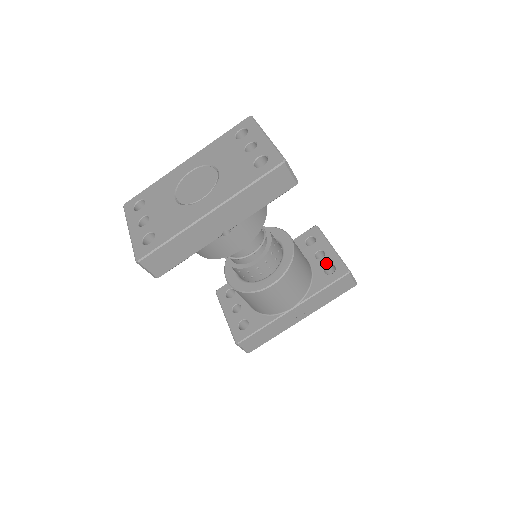
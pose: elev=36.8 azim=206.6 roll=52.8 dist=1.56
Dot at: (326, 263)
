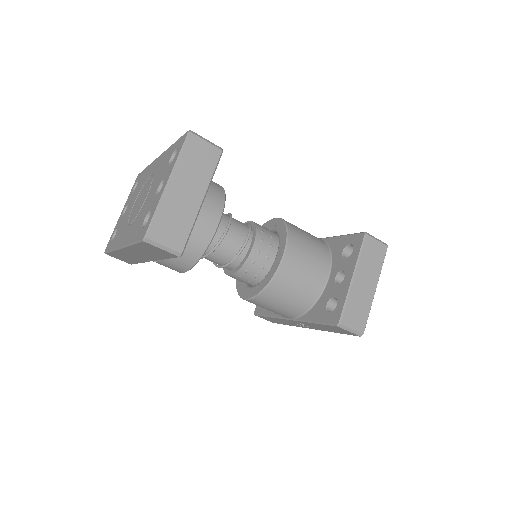
Dot at: (335, 294)
